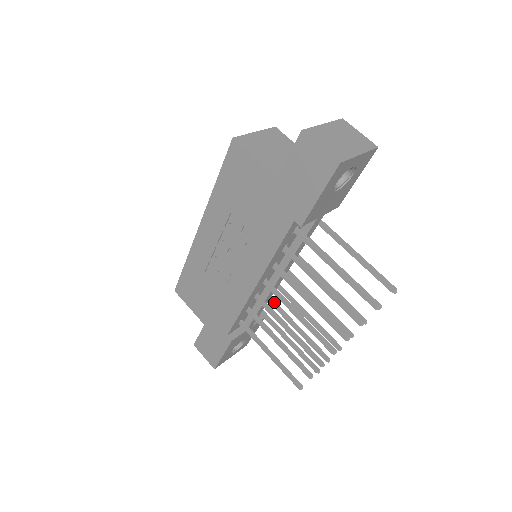
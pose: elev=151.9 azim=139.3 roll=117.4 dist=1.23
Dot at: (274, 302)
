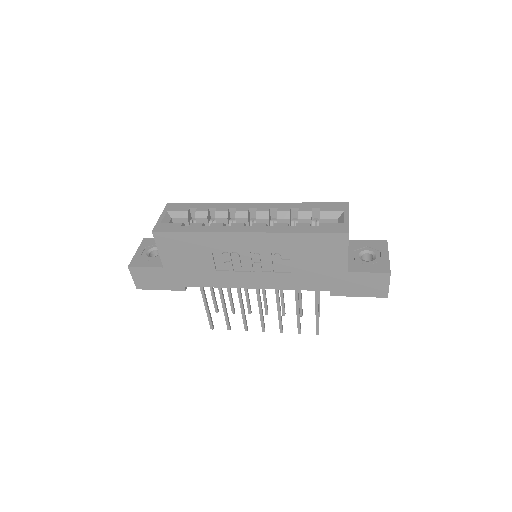
Dot at: occluded
